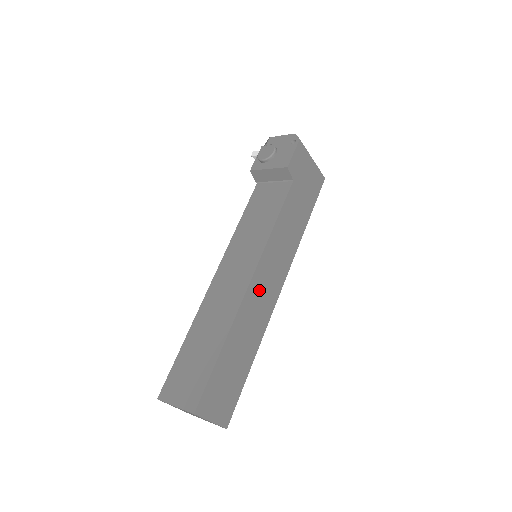
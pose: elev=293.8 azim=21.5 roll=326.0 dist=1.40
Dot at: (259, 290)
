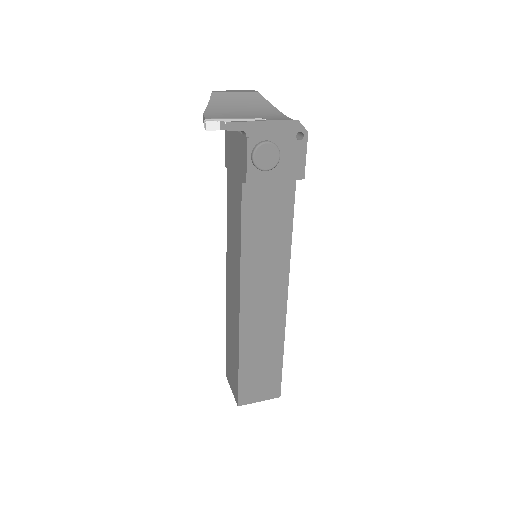
Dot at: occluded
